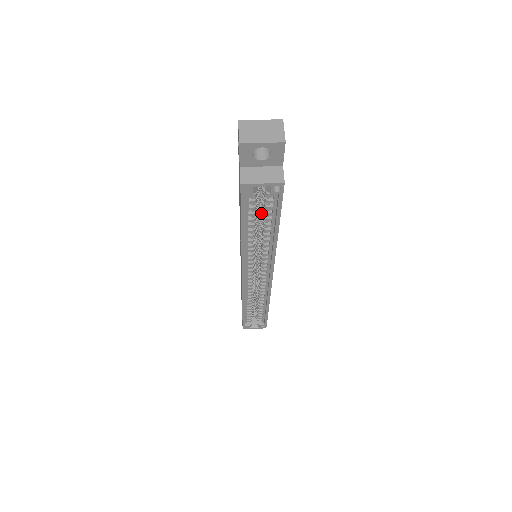
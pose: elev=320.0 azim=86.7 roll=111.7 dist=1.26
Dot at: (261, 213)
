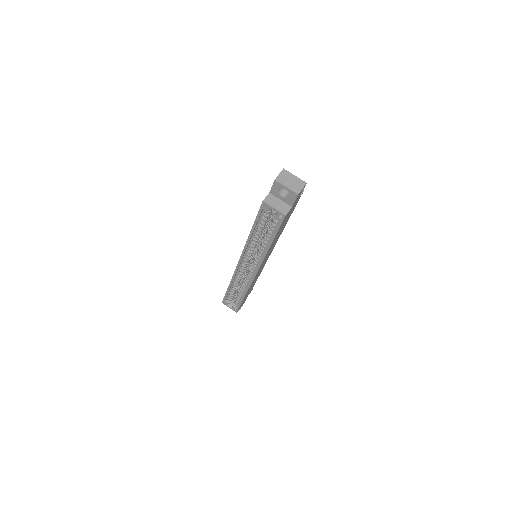
Dot at: occluded
